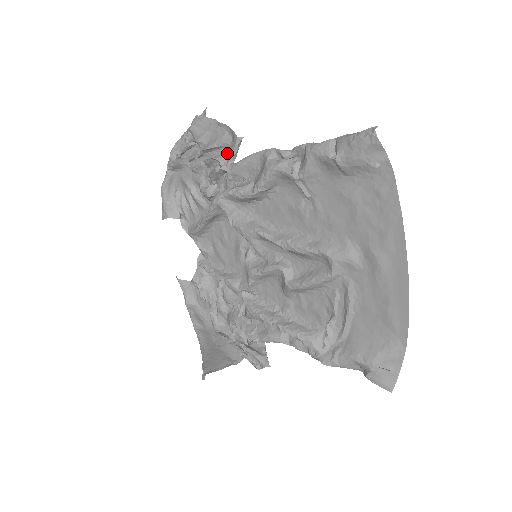
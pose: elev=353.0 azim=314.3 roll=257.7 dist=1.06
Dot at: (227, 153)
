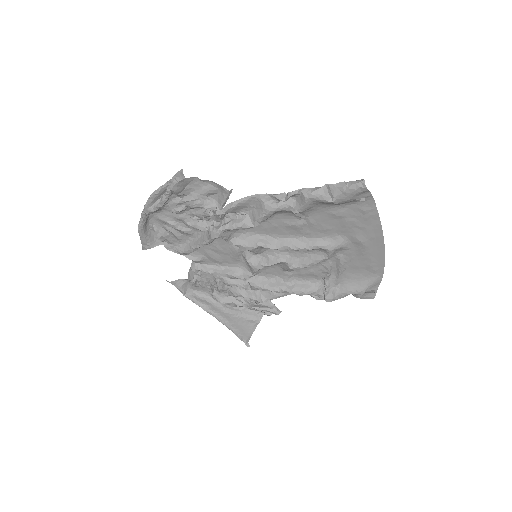
Dot at: (214, 199)
